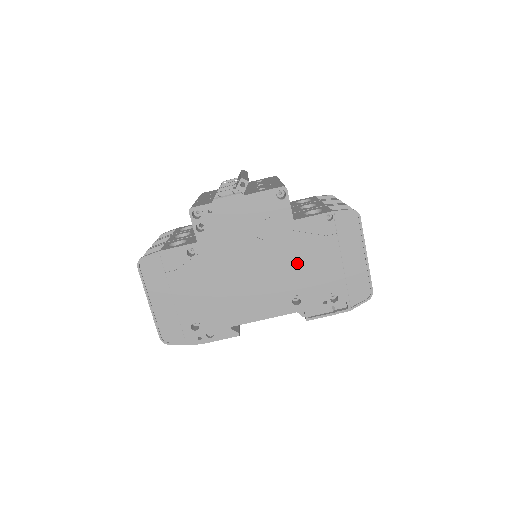
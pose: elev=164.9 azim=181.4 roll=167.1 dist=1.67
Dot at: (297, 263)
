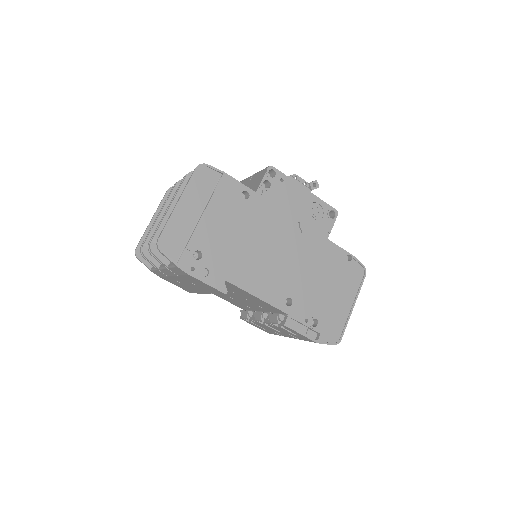
Dot at: (309, 272)
